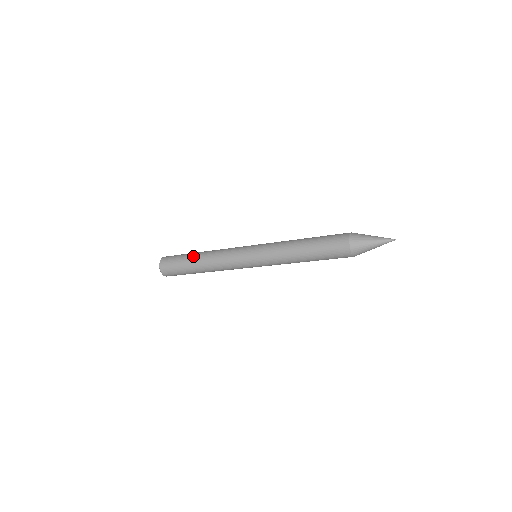
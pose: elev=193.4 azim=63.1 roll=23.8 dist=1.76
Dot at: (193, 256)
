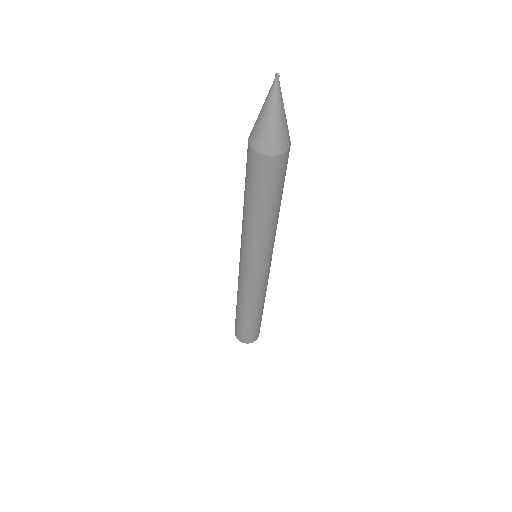
Dot at: occluded
